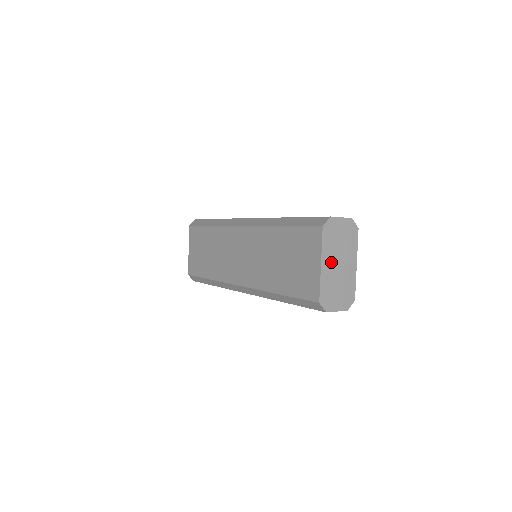
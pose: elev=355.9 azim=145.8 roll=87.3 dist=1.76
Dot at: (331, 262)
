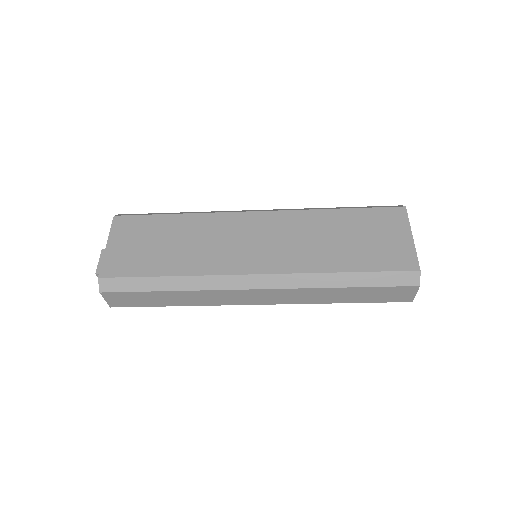
Dot at: occluded
